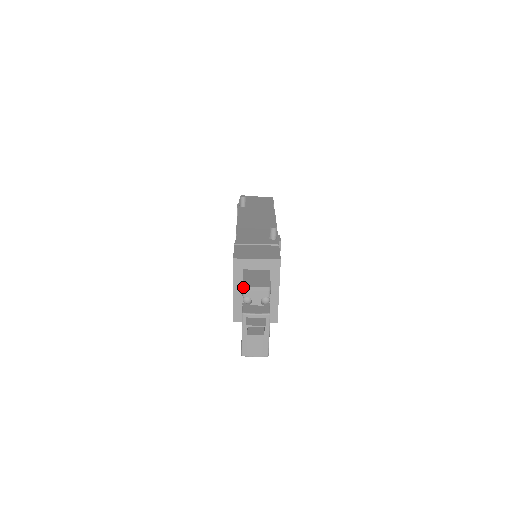
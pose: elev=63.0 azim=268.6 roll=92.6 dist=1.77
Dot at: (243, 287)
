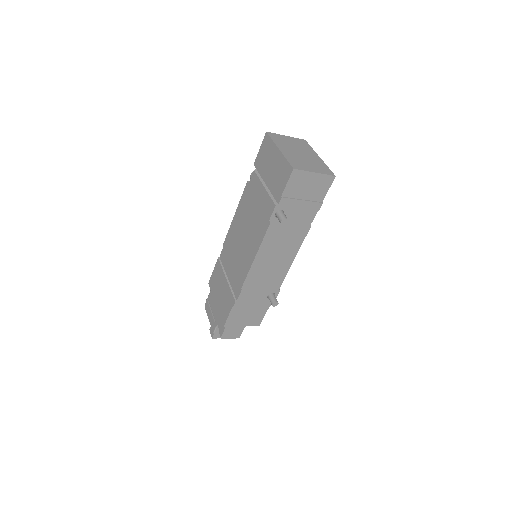
Dot at: (221, 338)
